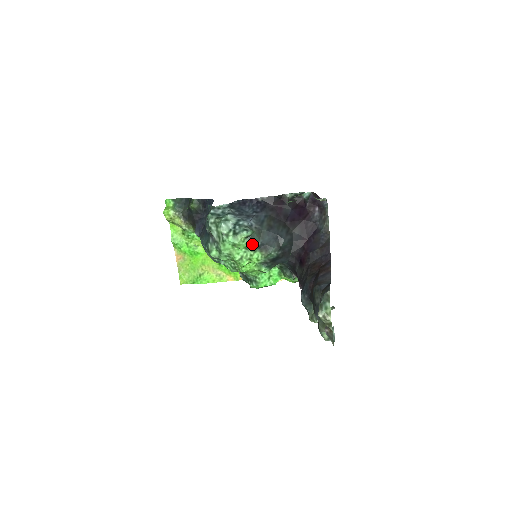
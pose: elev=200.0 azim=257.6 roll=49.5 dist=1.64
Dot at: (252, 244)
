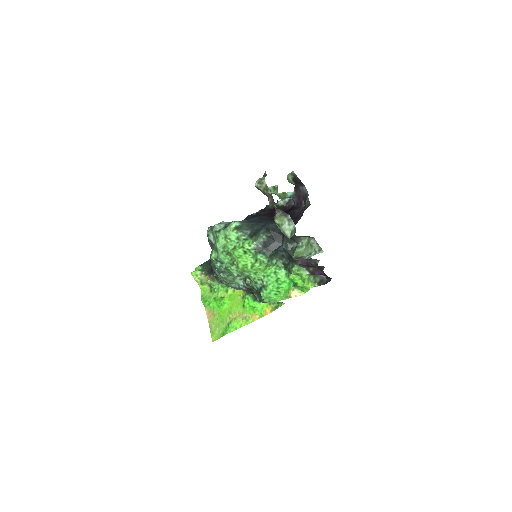
Dot at: (242, 233)
